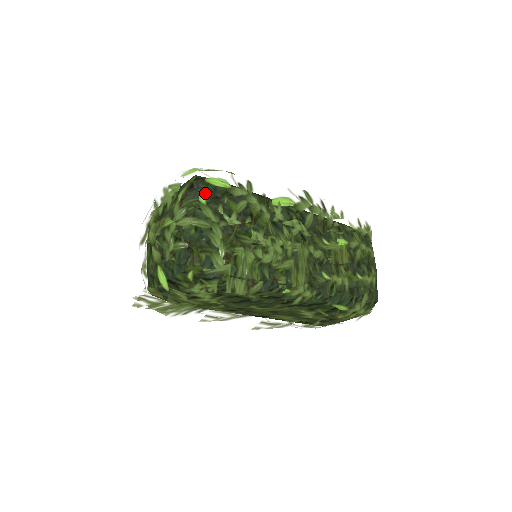
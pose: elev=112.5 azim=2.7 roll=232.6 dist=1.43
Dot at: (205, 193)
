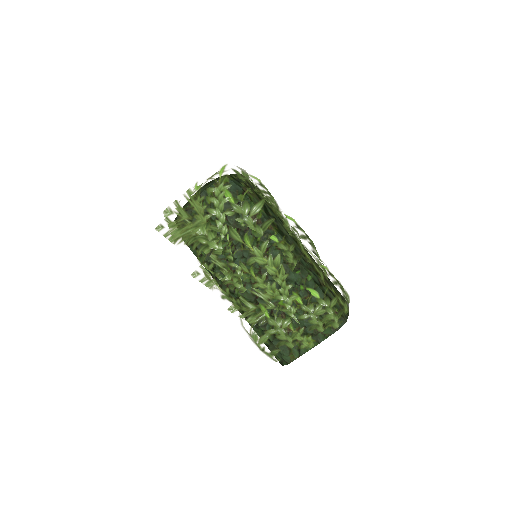
Dot at: occluded
